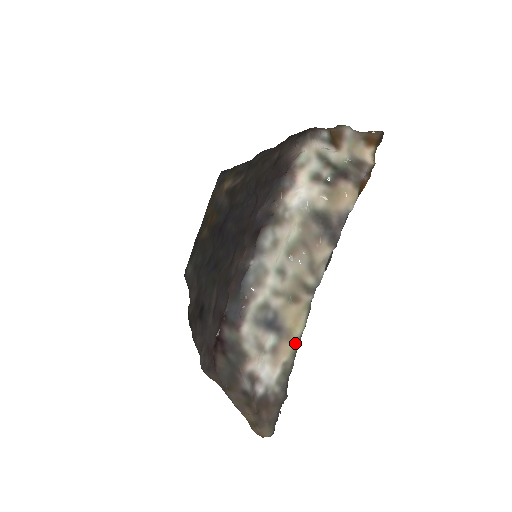
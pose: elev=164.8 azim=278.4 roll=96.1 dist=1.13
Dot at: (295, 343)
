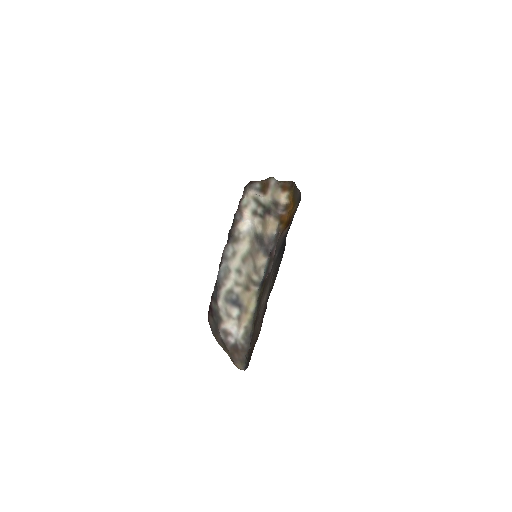
Dot at: (250, 315)
